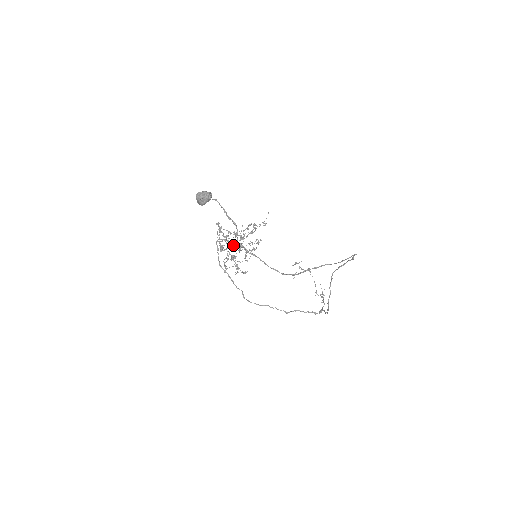
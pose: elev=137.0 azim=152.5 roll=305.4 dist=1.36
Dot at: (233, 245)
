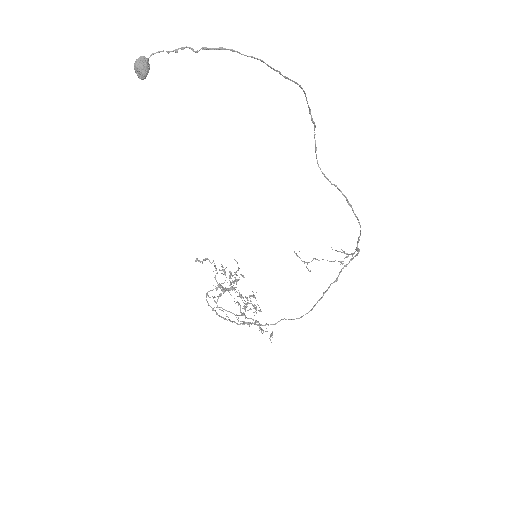
Dot at: (230, 287)
